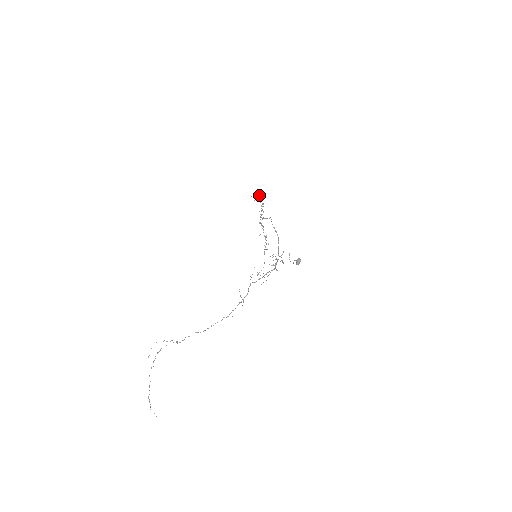
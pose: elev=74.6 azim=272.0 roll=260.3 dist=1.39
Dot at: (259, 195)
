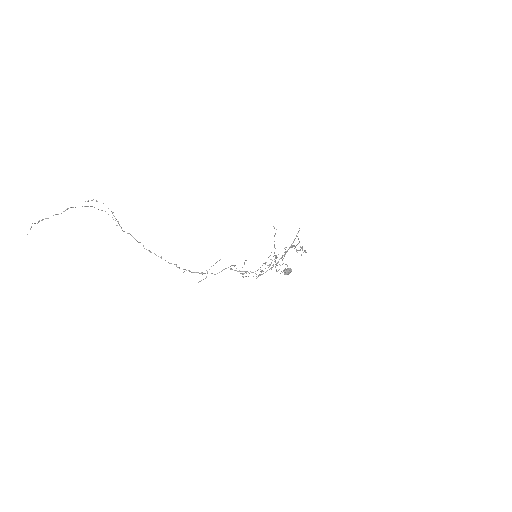
Dot at: (305, 251)
